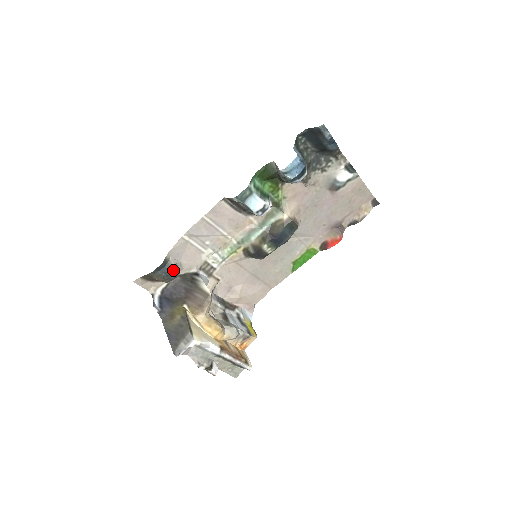
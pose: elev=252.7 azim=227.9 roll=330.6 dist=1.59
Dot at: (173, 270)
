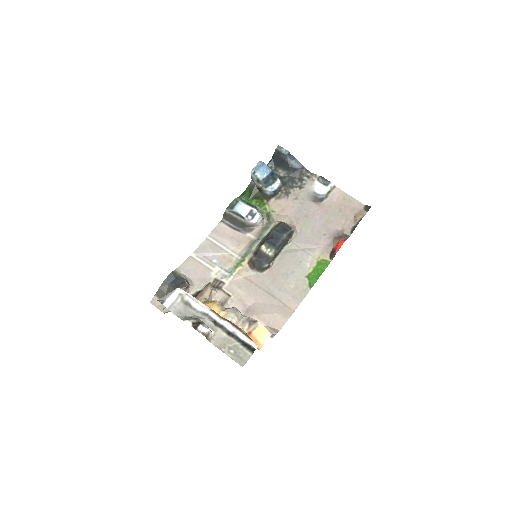
Dot at: (182, 280)
